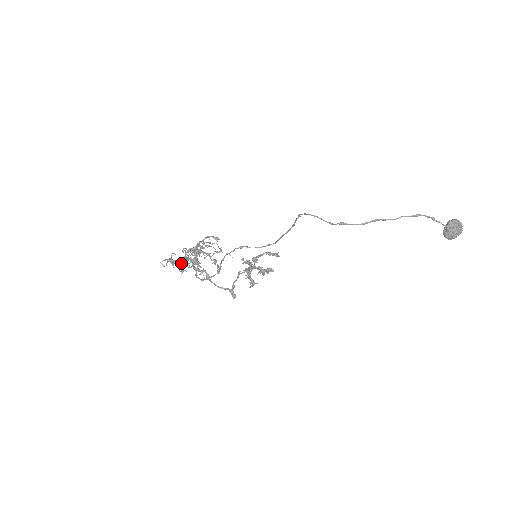
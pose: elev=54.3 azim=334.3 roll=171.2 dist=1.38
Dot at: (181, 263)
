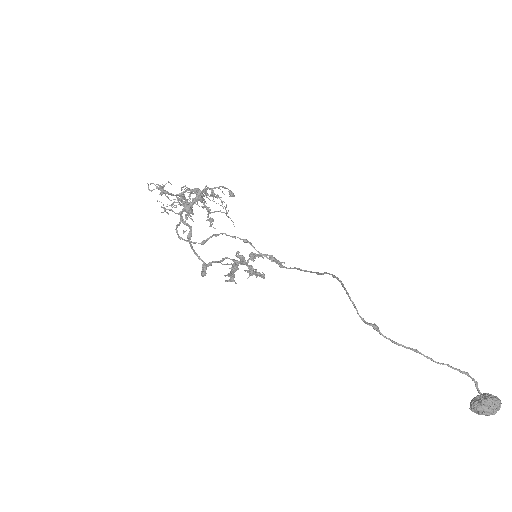
Dot at: occluded
